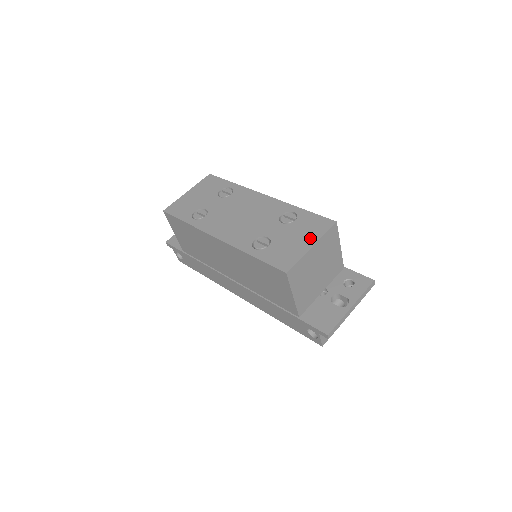
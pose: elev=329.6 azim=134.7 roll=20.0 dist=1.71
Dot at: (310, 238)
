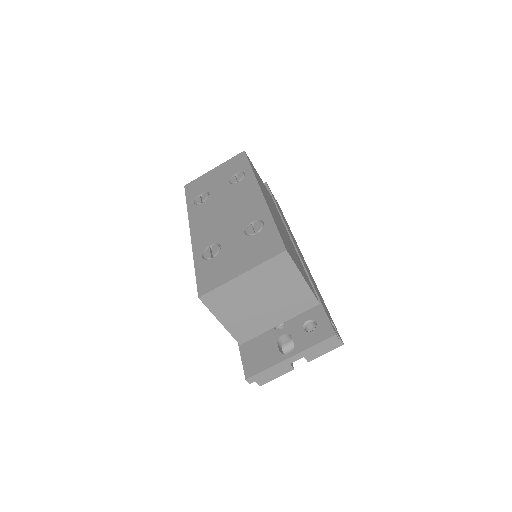
Dot at: (248, 262)
